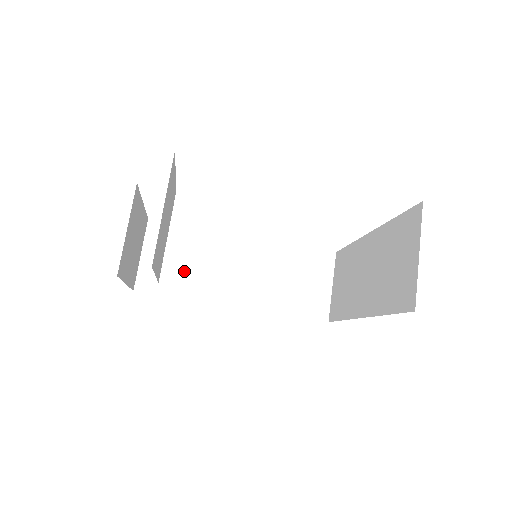
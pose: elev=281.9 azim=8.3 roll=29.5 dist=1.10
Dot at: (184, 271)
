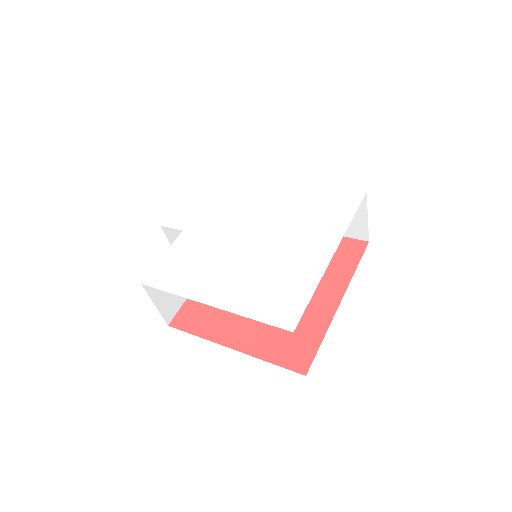
Dot at: occluded
